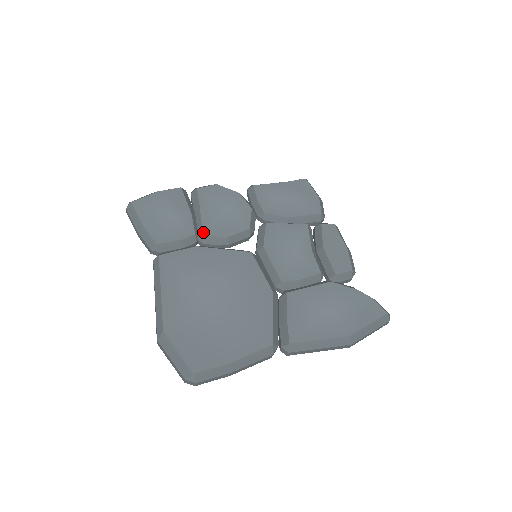
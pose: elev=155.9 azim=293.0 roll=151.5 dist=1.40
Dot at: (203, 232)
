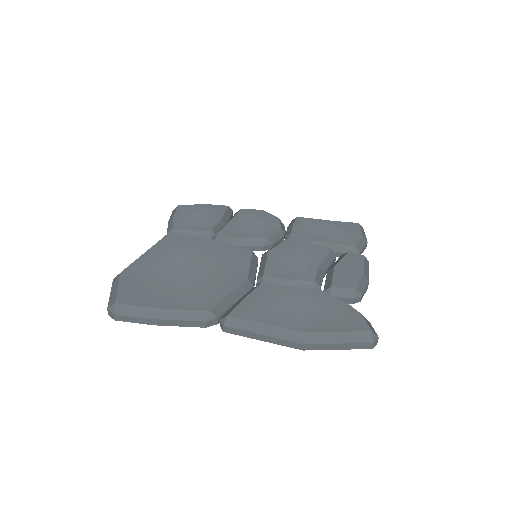
Dot at: (220, 231)
